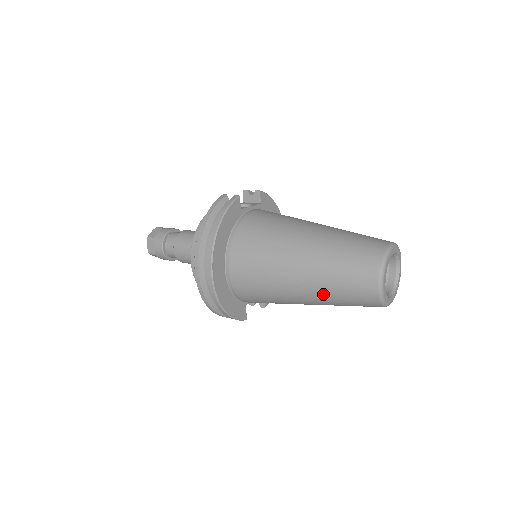
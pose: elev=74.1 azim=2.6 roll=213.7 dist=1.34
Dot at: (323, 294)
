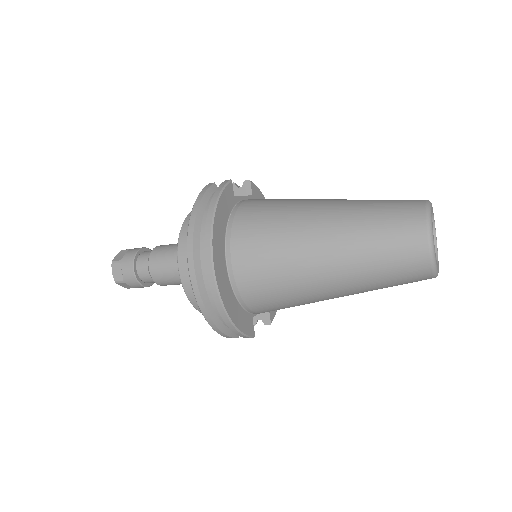
Dot at: (358, 273)
